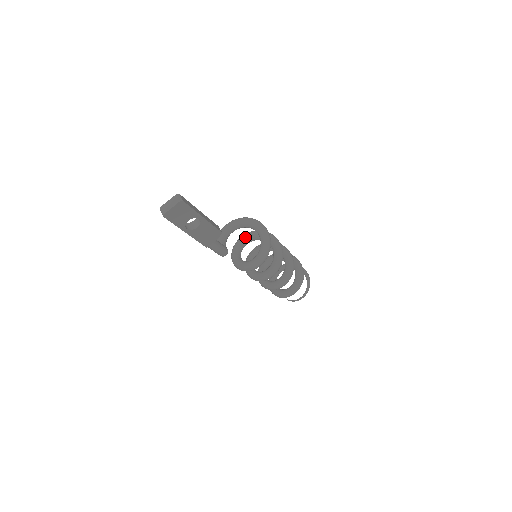
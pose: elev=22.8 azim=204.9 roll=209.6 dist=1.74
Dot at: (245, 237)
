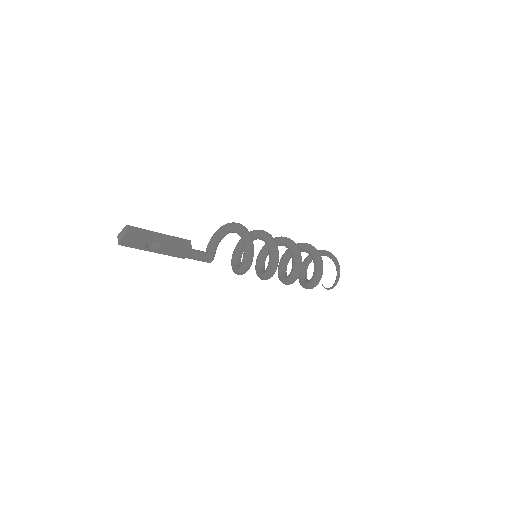
Dot at: occluded
